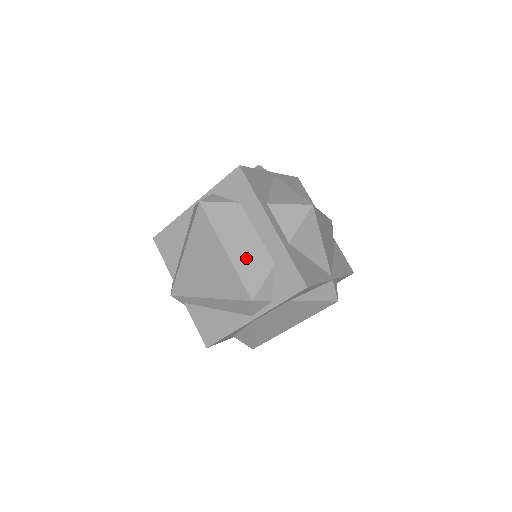
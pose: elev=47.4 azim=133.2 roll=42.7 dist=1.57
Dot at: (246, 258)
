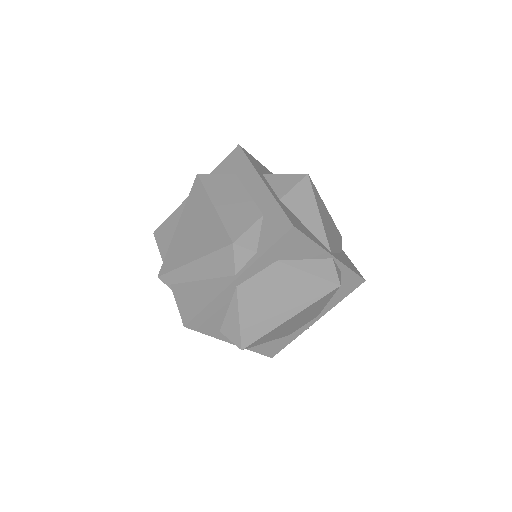
Dot at: (233, 211)
